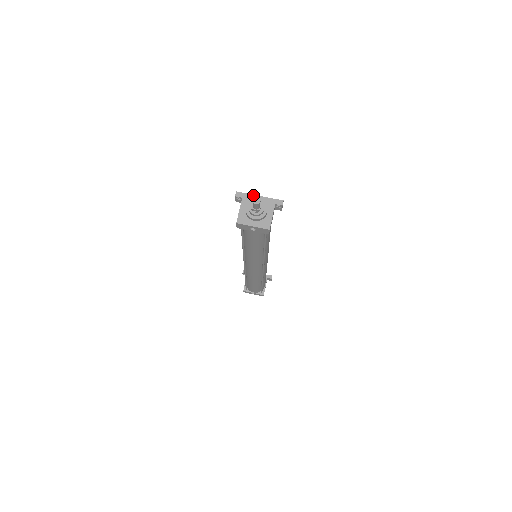
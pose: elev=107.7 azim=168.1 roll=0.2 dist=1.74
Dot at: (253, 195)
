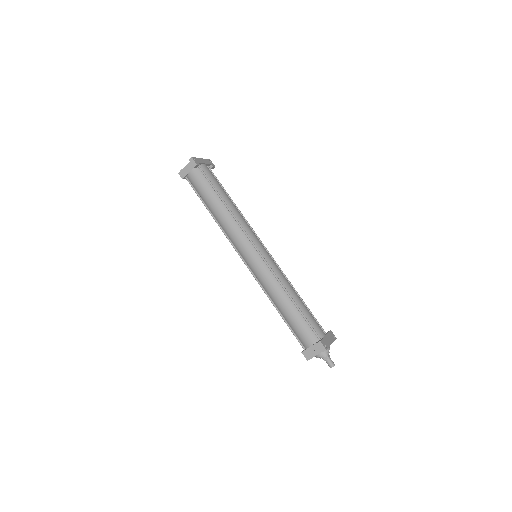
Dot at: occluded
